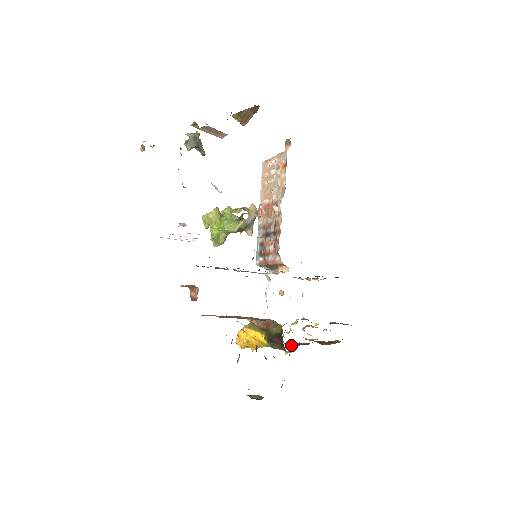
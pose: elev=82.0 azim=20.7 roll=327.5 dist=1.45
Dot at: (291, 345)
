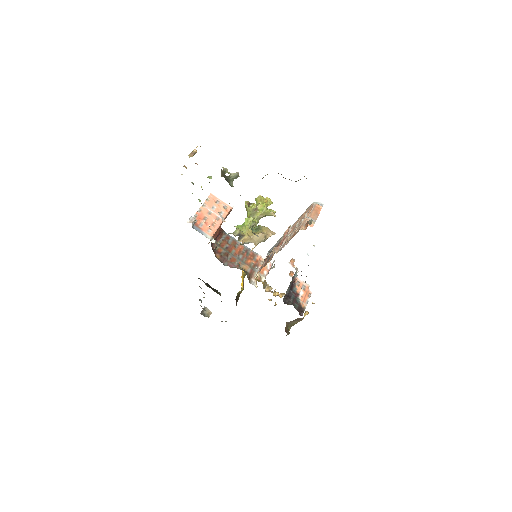
Dot at: occluded
